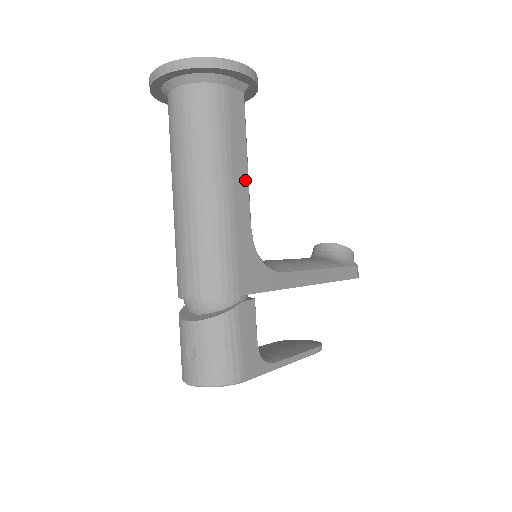
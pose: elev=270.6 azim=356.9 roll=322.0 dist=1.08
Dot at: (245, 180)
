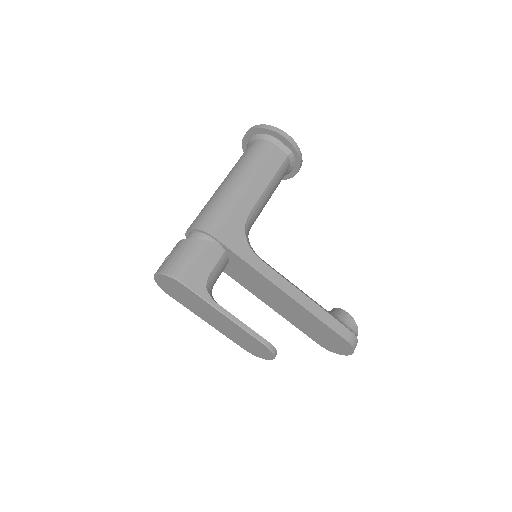
Dot at: (261, 190)
